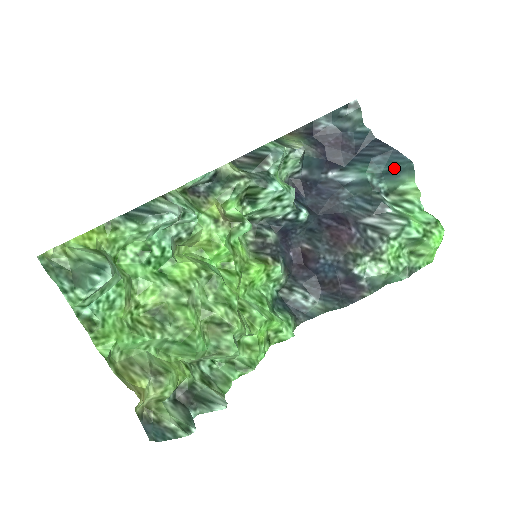
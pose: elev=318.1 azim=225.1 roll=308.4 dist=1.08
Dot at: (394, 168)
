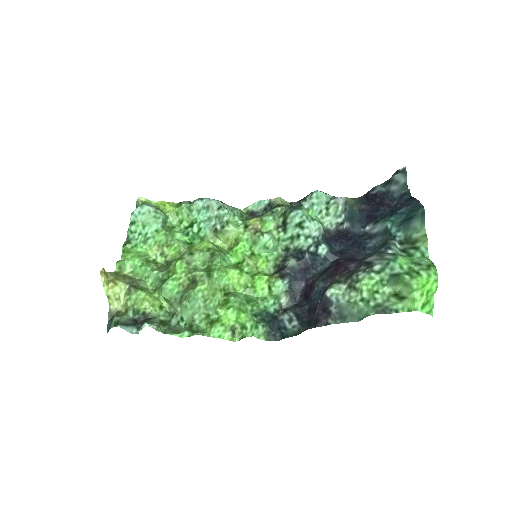
Dot at: (410, 215)
